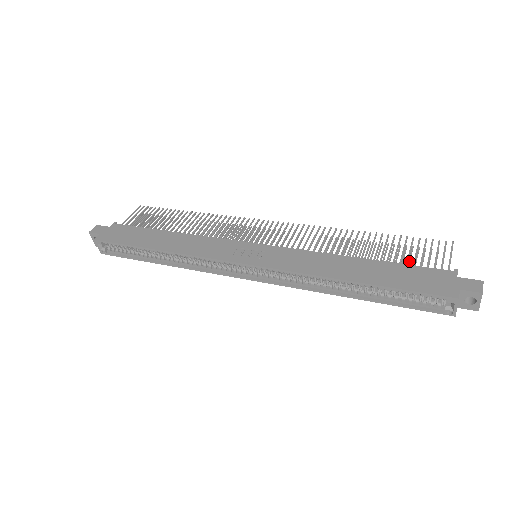
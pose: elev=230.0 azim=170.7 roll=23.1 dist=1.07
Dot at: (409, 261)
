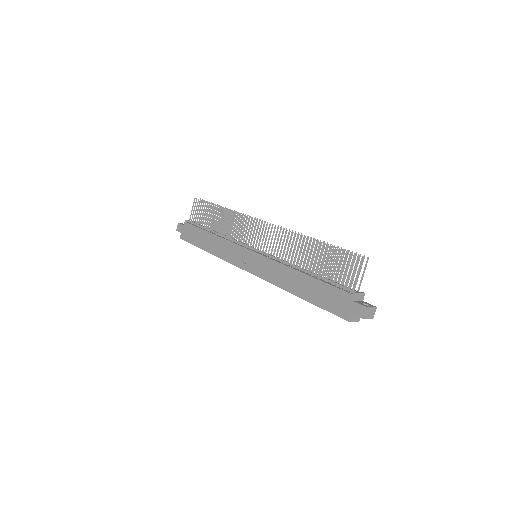
Dot at: (339, 267)
